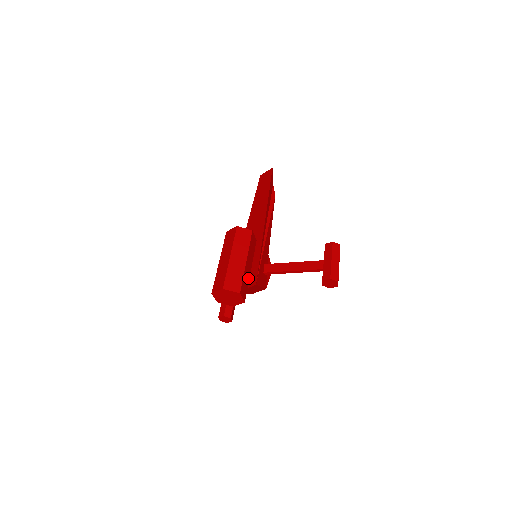
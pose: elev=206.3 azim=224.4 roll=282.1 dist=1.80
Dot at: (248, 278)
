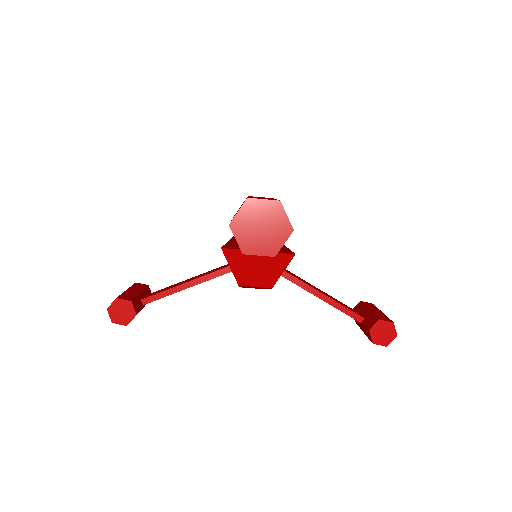
Dot at: occluded
